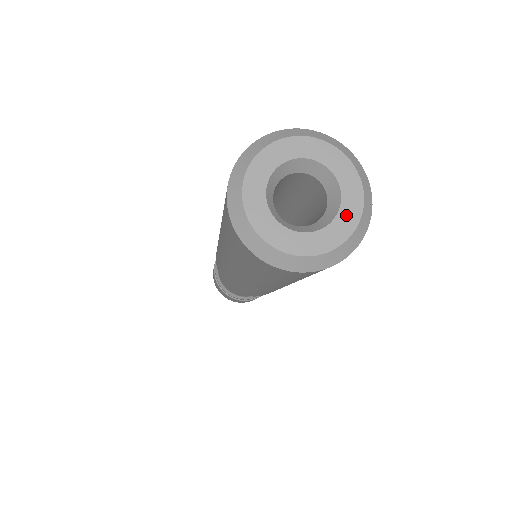
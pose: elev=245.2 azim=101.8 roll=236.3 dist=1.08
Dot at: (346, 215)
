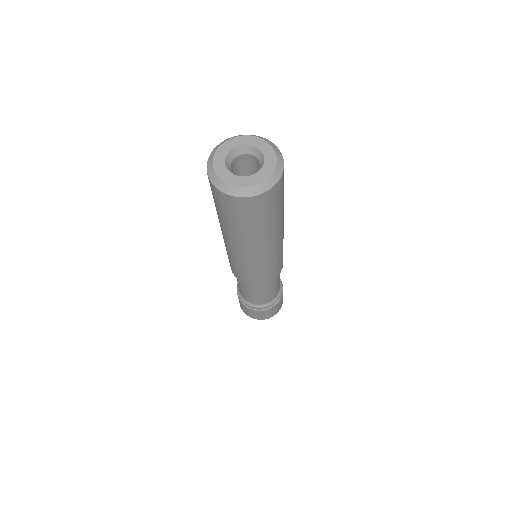
Dot at: (269, 161)
